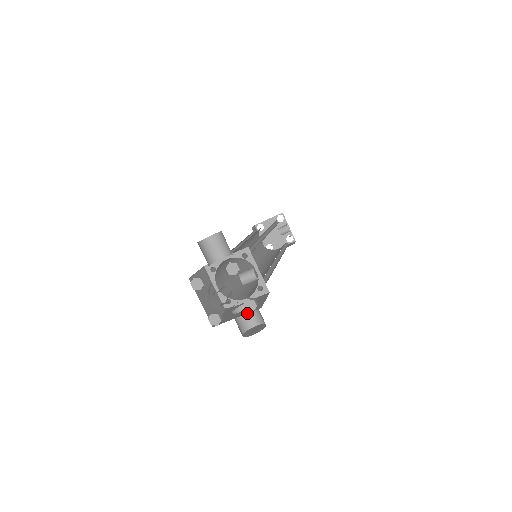
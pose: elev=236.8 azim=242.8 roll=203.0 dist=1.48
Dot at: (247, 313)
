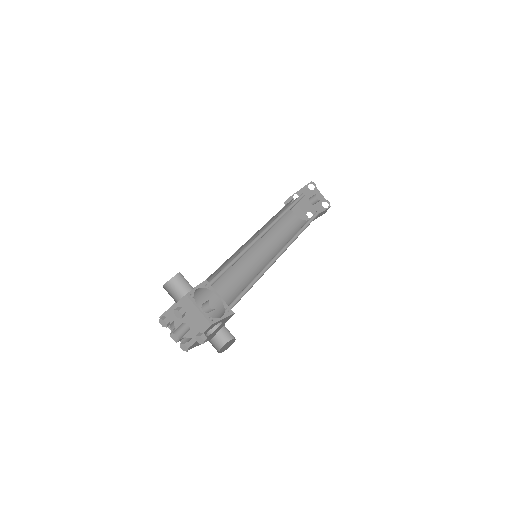
Dot at: (223, 330)
